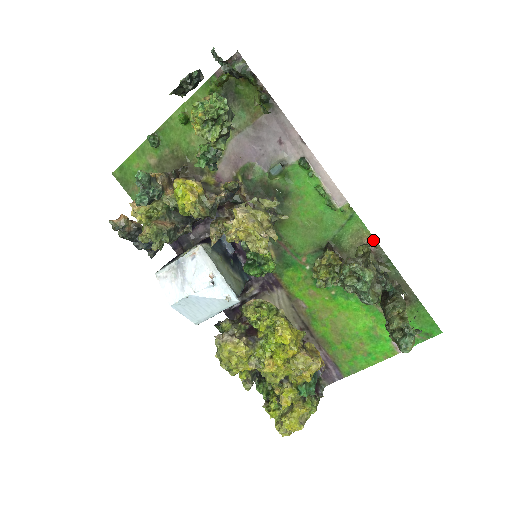
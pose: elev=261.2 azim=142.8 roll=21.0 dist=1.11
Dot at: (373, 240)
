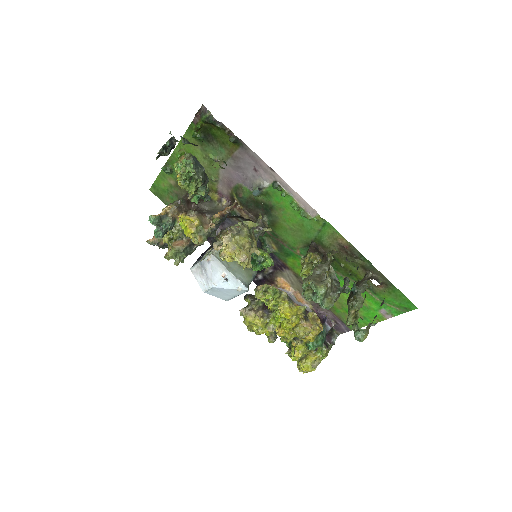
Dot at: (346, 241)
